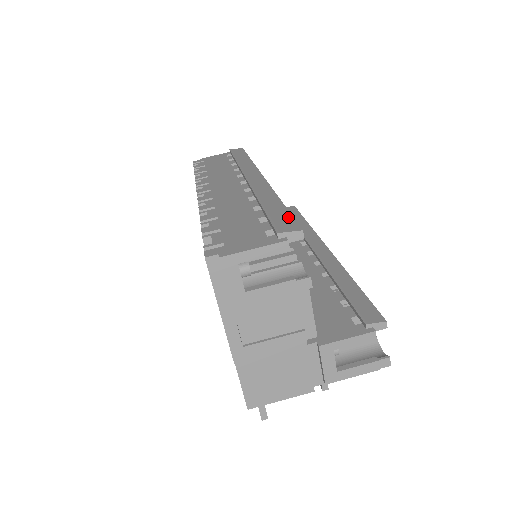
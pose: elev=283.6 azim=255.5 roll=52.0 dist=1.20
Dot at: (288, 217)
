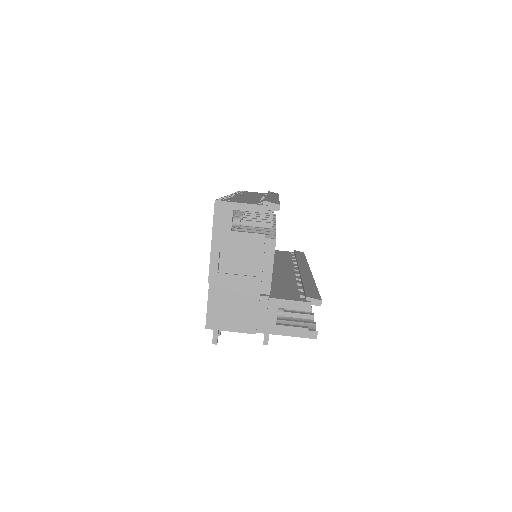
Dot at: (276, 202)
